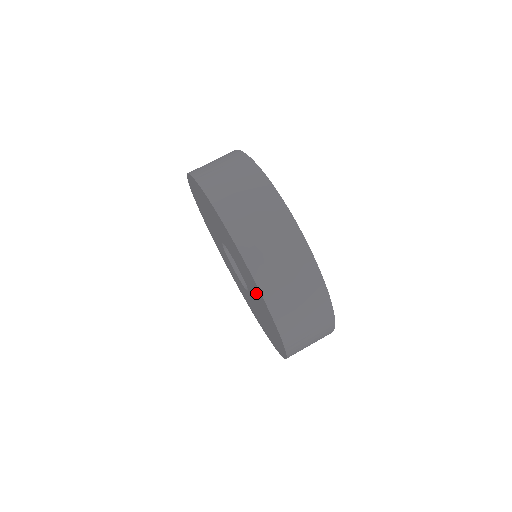
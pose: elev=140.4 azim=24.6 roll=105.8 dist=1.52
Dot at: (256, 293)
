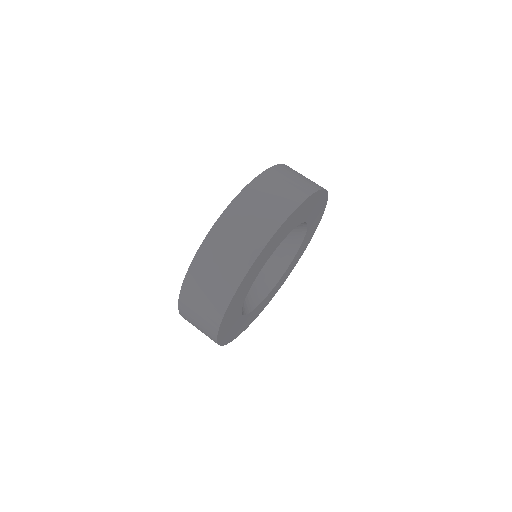
Dot at: occluded
